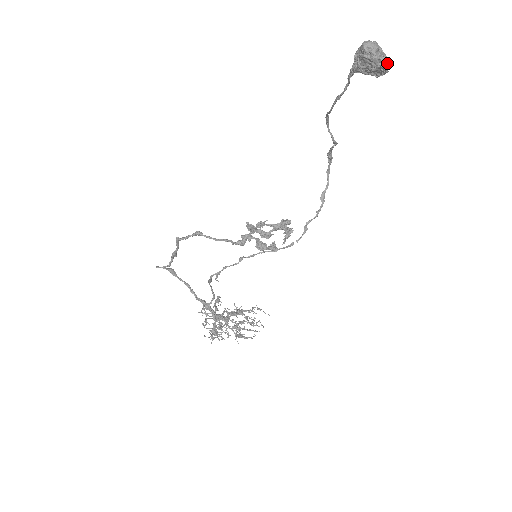
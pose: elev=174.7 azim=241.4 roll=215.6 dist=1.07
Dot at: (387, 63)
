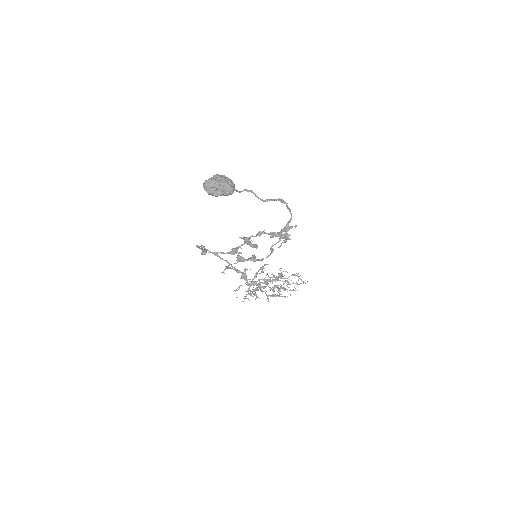
Dot at: (223, 193)
